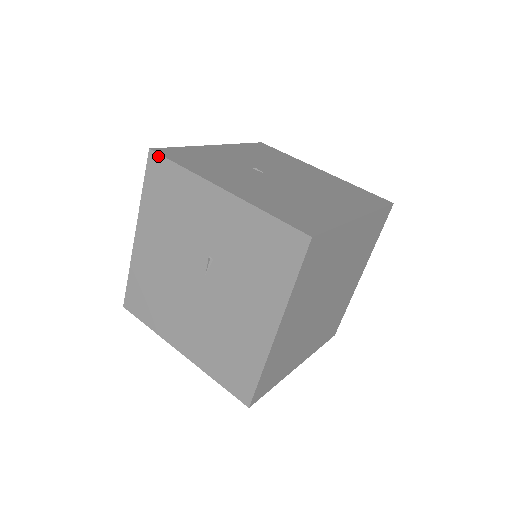
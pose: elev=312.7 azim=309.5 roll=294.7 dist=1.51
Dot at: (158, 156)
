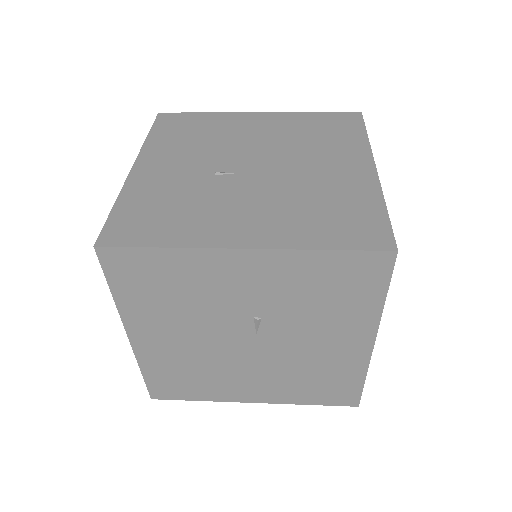
Dot at: (115, 250)
